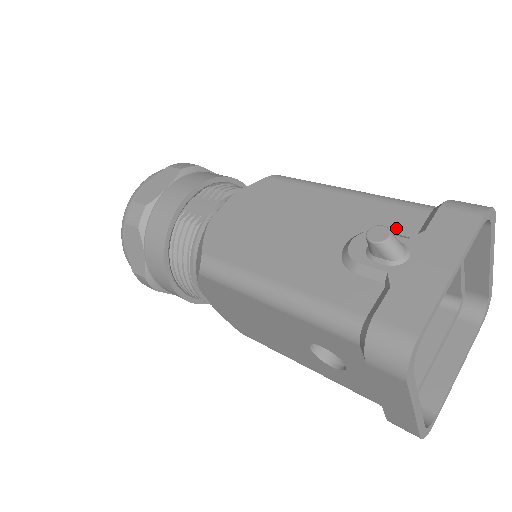
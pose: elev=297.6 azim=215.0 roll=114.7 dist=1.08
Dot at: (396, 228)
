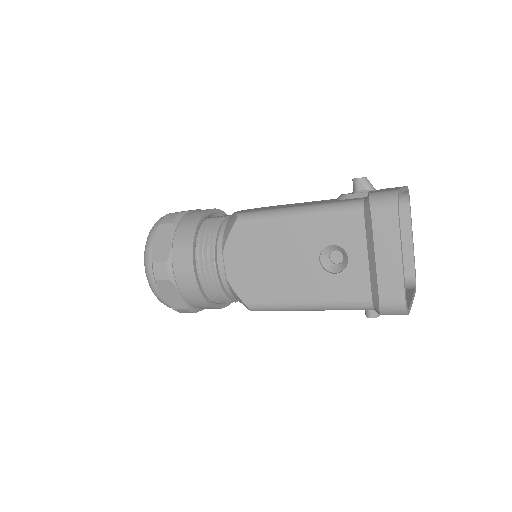
Dot at: occluded
